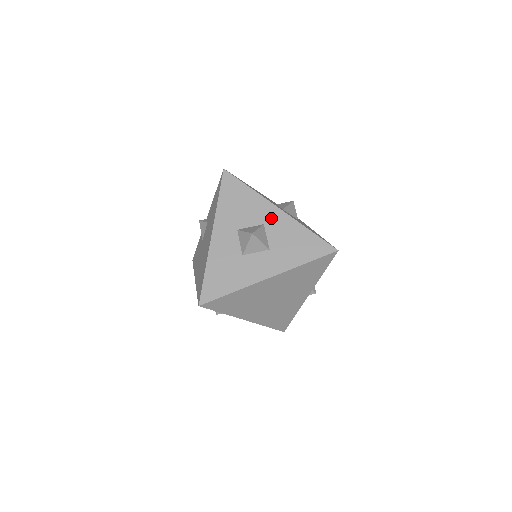
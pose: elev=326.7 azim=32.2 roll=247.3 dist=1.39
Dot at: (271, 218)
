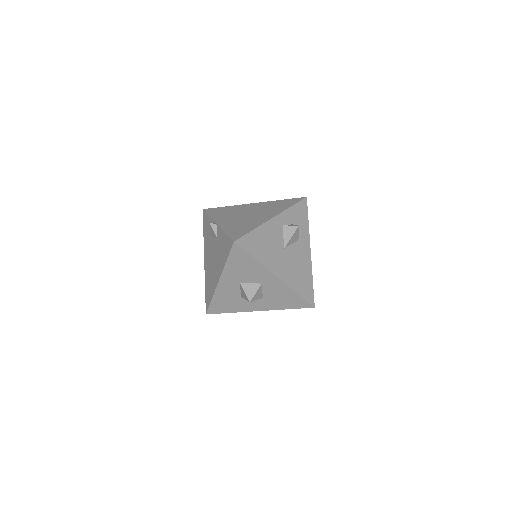
Dot at: (269, 281)
